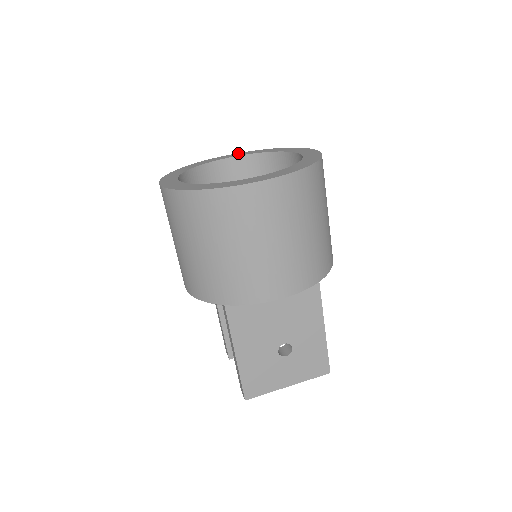
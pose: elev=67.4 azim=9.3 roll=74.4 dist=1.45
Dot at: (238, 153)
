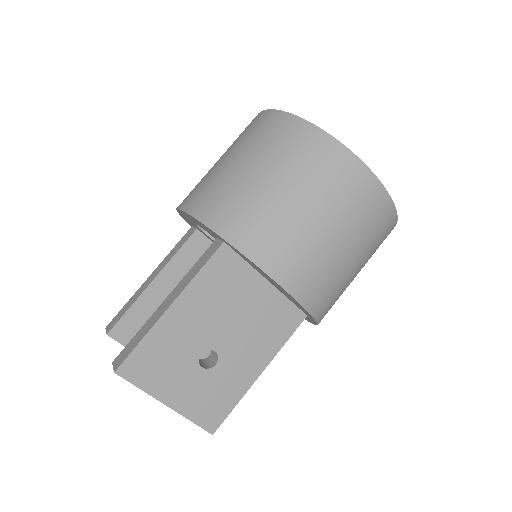
Dot at: occluded
